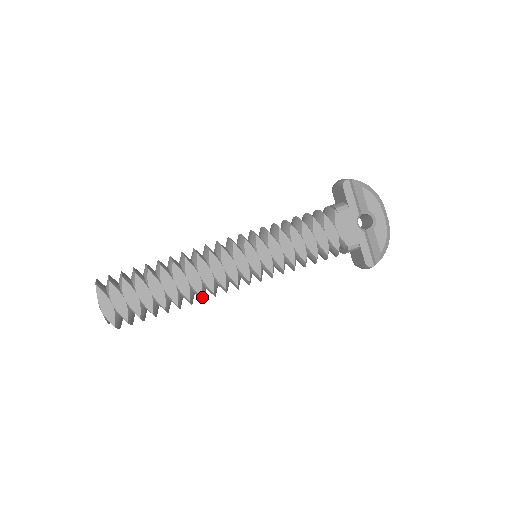
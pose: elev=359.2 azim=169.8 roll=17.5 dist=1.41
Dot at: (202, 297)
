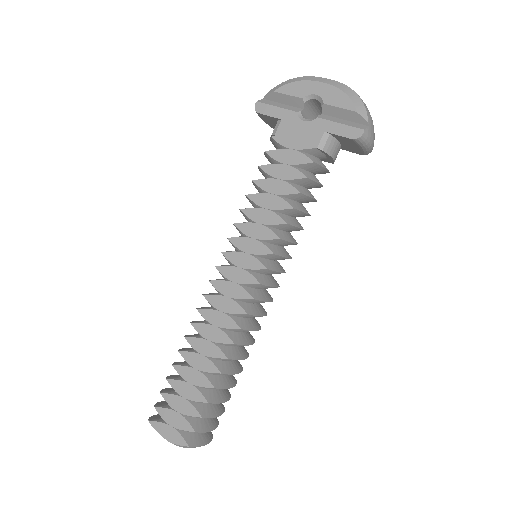
Dot at: (235, 343)
